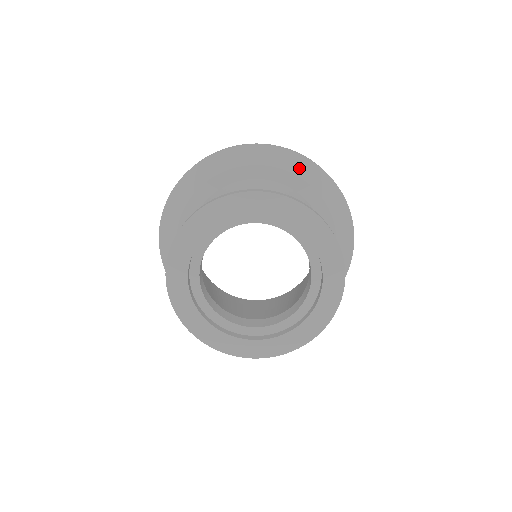
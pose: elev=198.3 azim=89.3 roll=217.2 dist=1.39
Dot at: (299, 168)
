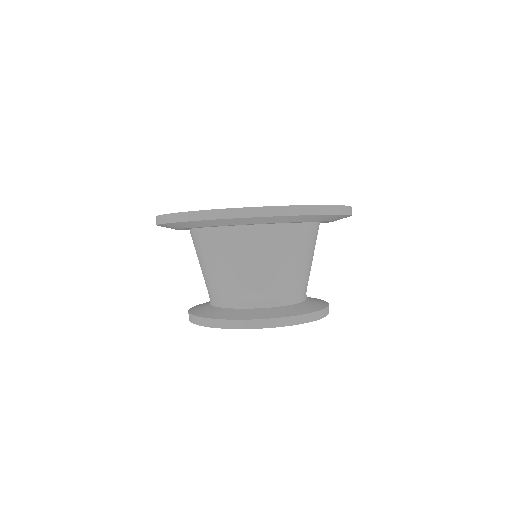
Dot at: (331, 219)
